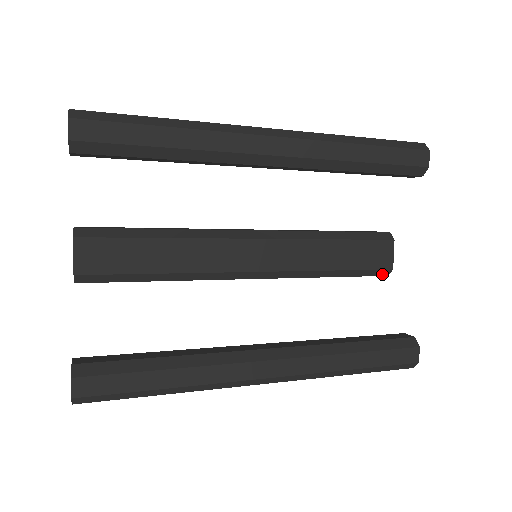
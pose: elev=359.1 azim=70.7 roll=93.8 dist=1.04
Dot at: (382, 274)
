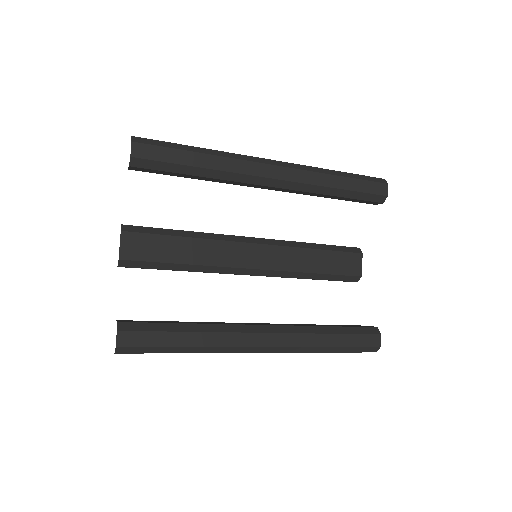
Dot at: (353, 280)
